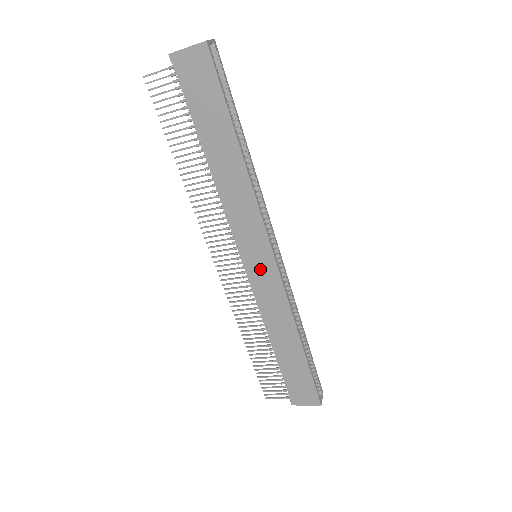
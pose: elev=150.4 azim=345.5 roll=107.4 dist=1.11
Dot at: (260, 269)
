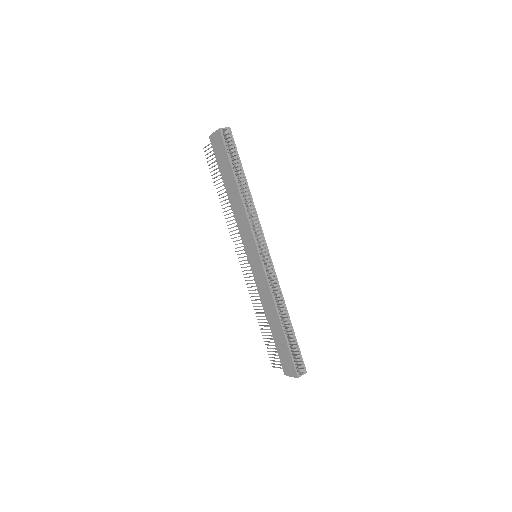
Dot at: (255, 264)
